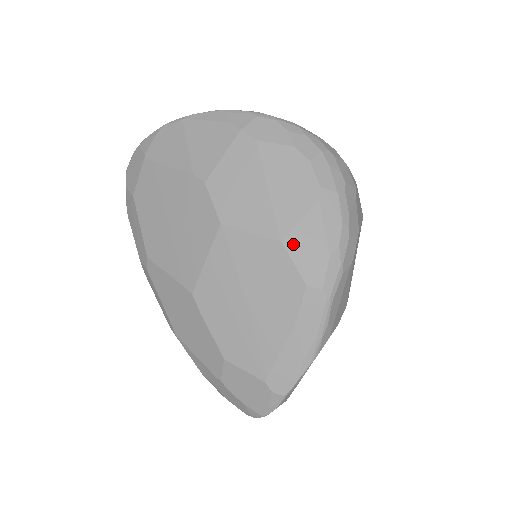
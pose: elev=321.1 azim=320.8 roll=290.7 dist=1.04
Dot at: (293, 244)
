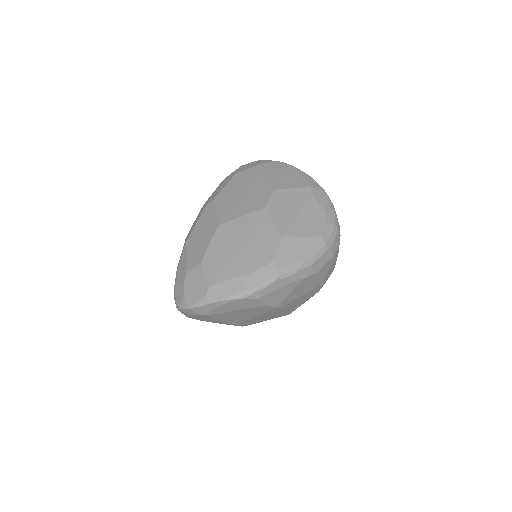
Dot at: (286, 241)
